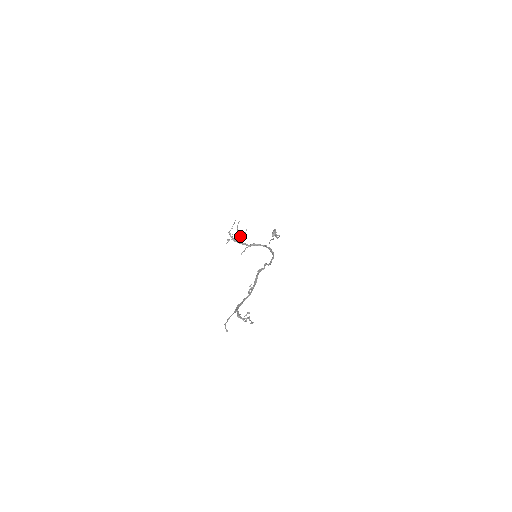
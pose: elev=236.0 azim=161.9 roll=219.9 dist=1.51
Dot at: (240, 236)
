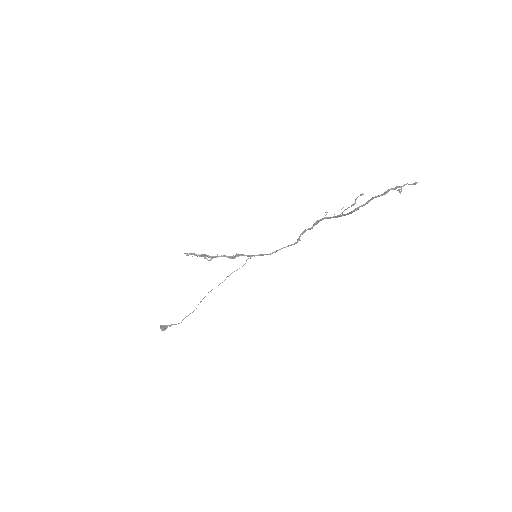
Dot at: occluded
